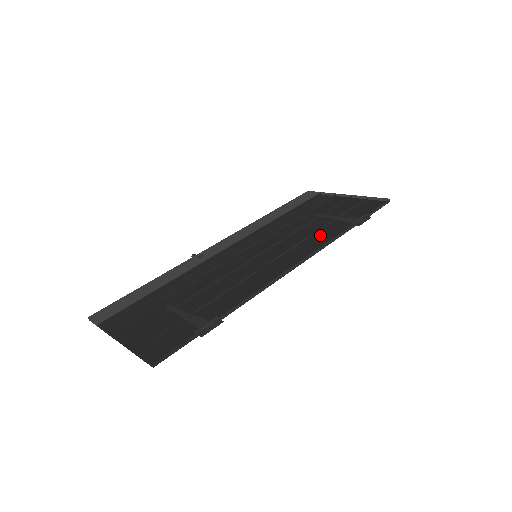
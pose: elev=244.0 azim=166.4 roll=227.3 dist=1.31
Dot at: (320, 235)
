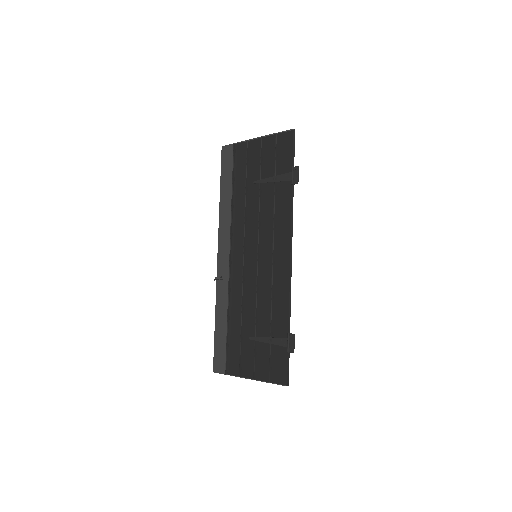
Dot at: (280, 210)
